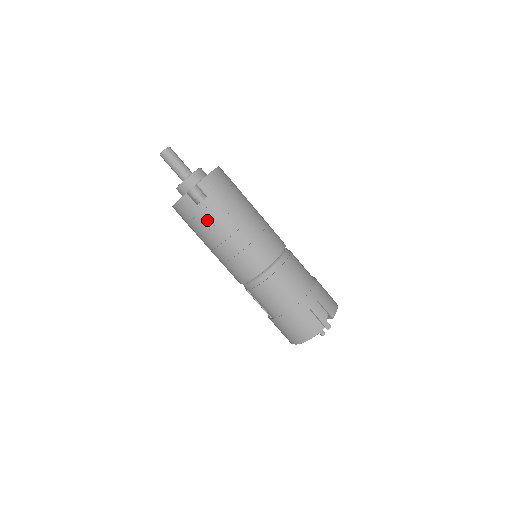
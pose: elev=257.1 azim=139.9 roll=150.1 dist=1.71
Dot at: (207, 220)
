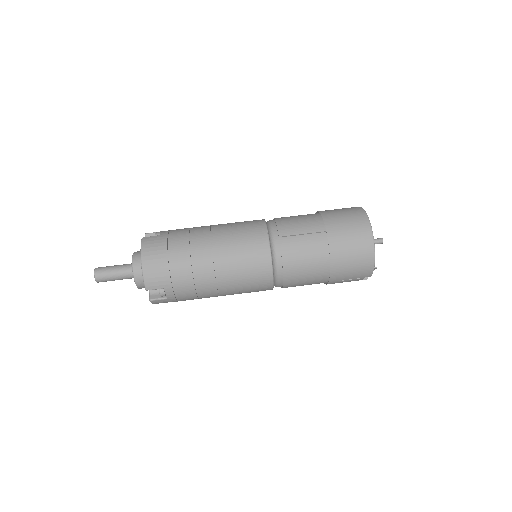
Dot at: (179, 234)
